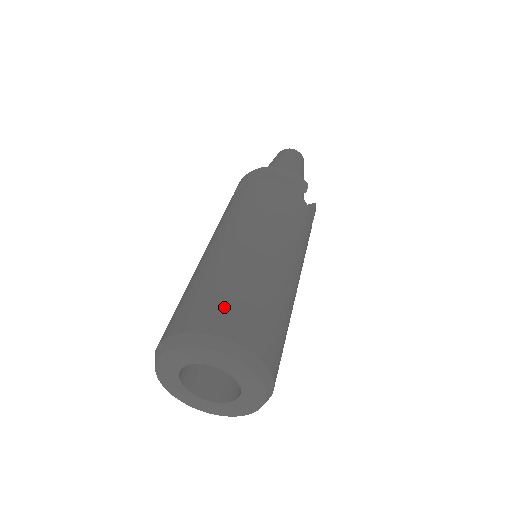
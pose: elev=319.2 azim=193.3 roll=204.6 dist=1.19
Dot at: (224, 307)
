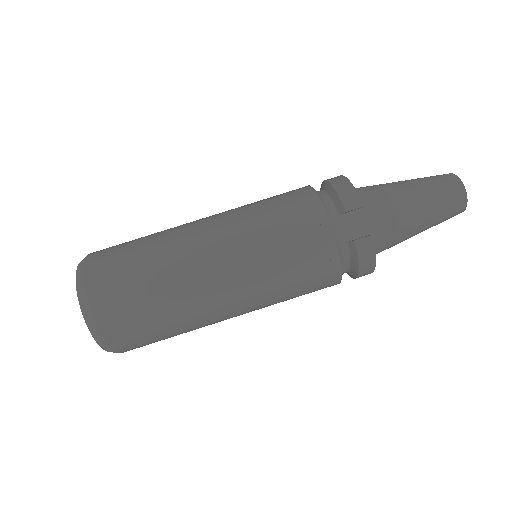
Dot at: (115, 249)
